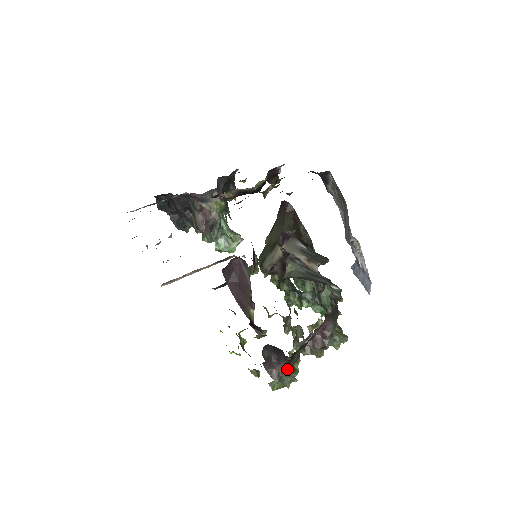
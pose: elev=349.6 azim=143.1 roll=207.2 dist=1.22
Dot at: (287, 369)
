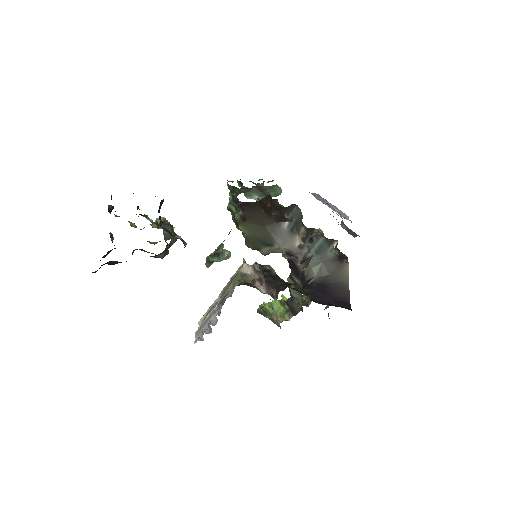
Dot at: occluded
